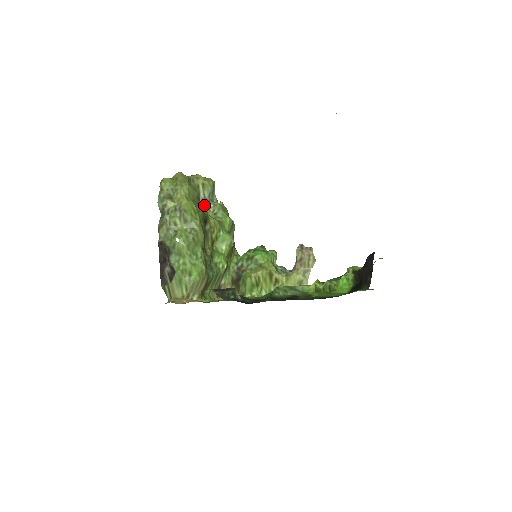
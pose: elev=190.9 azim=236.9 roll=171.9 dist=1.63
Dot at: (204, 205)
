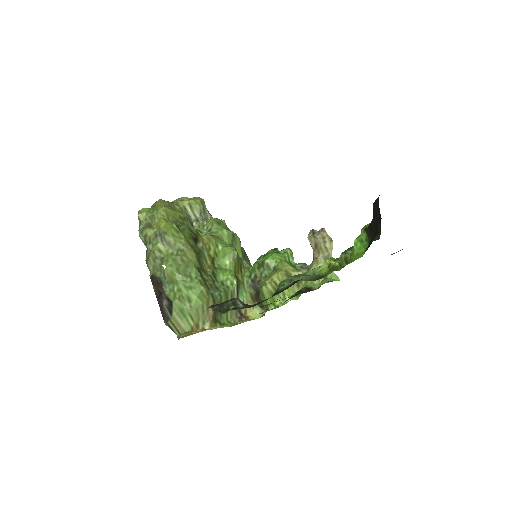
Dot at: (197, 226)
